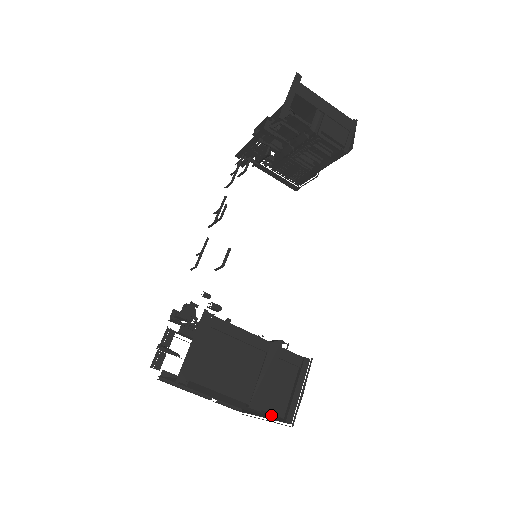
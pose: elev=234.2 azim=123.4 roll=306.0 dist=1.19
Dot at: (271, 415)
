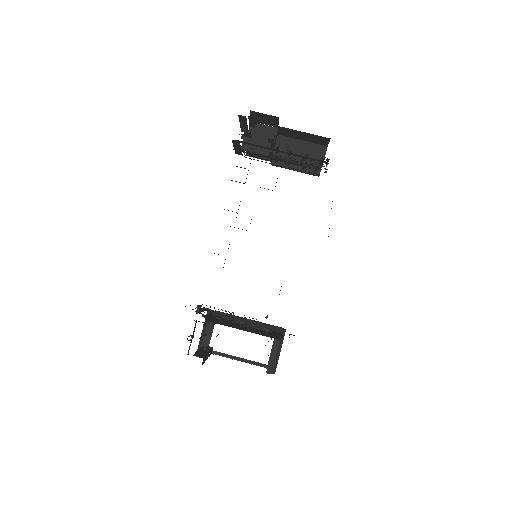
Dot at: (259, 365)
